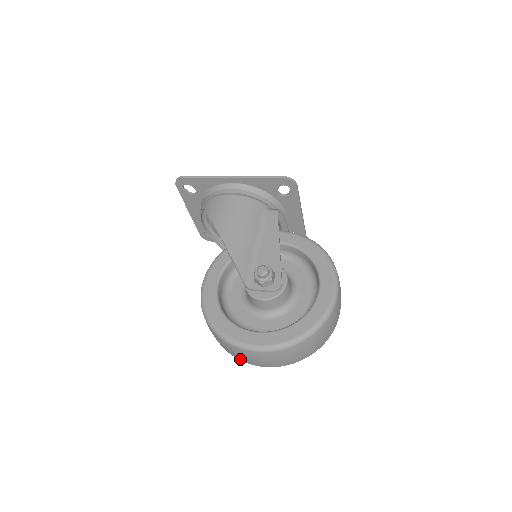
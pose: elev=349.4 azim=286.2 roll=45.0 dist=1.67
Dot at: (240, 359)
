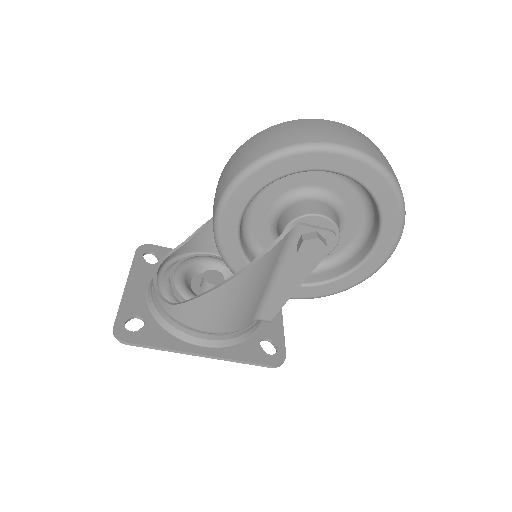
Dot at: (314, 137)
